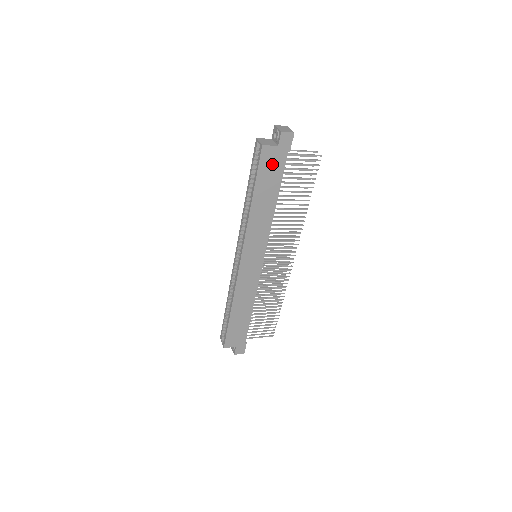
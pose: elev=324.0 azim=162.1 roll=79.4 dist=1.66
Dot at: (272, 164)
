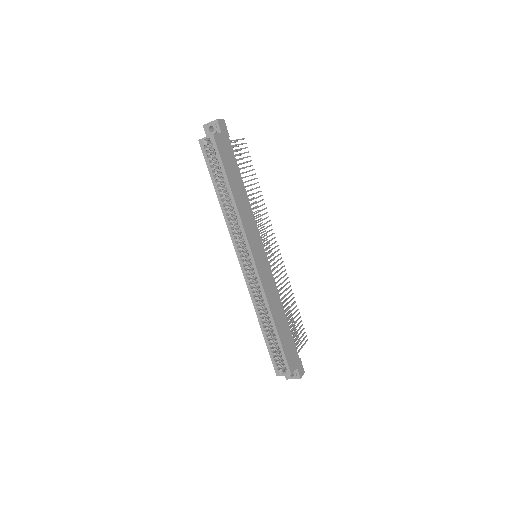
Dot at: (226, 151)
